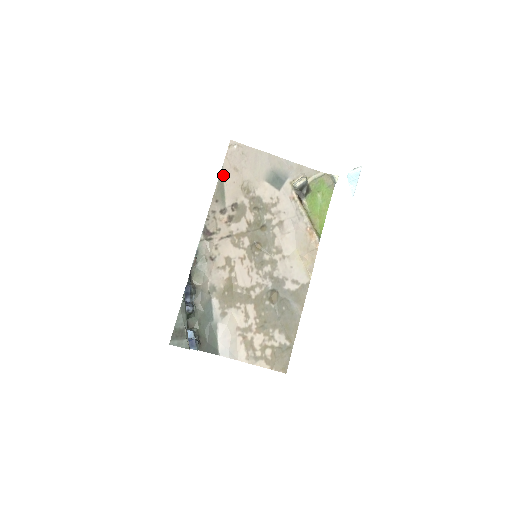
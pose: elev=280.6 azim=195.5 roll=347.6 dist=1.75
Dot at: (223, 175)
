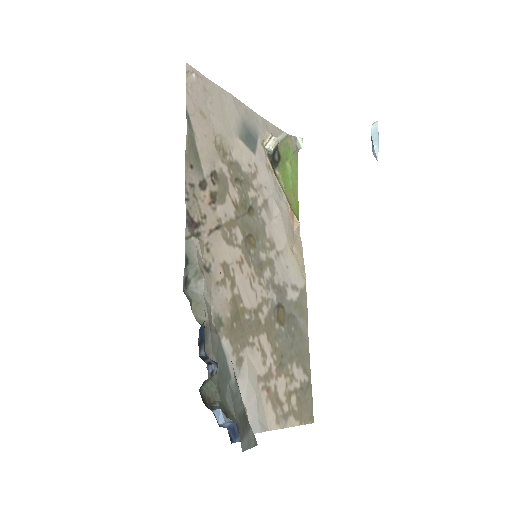
Dot at: (190, 121)
